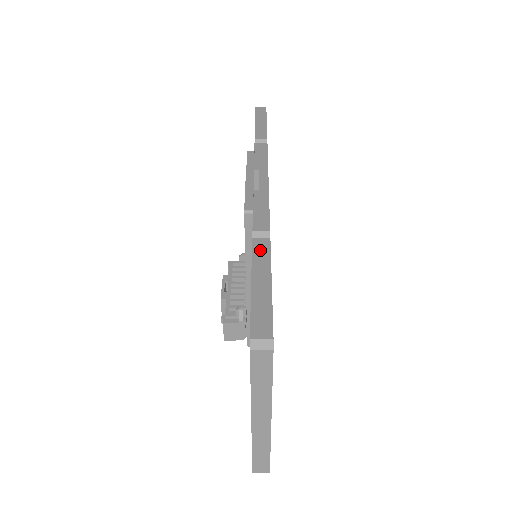
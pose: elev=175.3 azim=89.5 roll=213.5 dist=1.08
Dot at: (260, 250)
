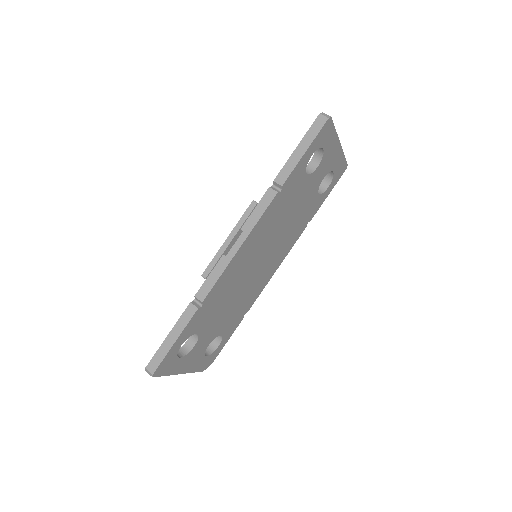
Dot at: (186, 315)
